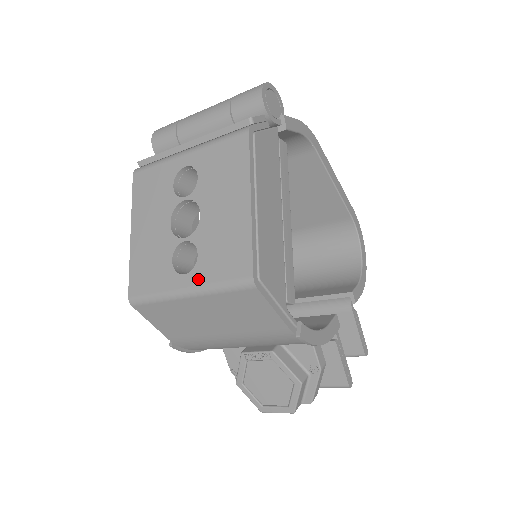
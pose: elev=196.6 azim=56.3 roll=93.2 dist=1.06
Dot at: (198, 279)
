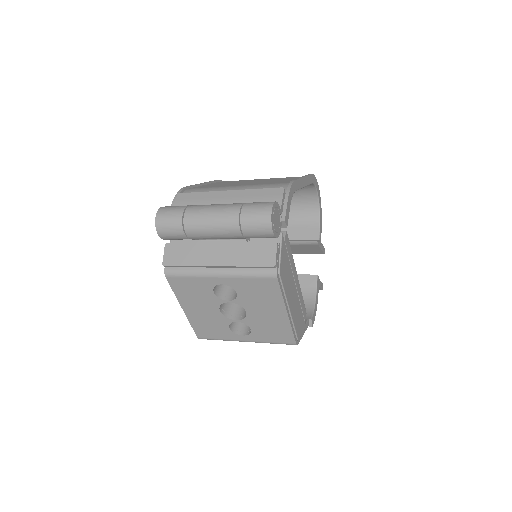
Dot at: (255, 339)
